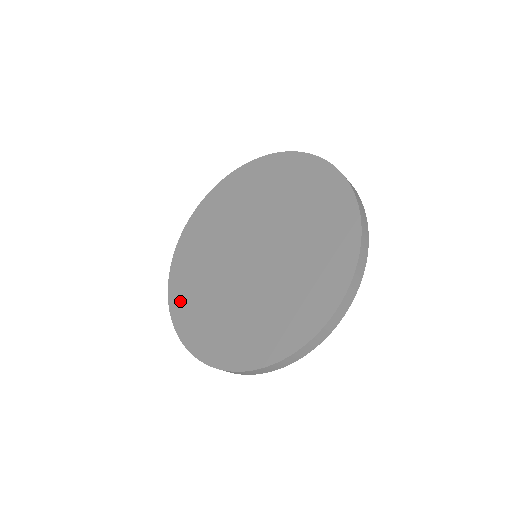
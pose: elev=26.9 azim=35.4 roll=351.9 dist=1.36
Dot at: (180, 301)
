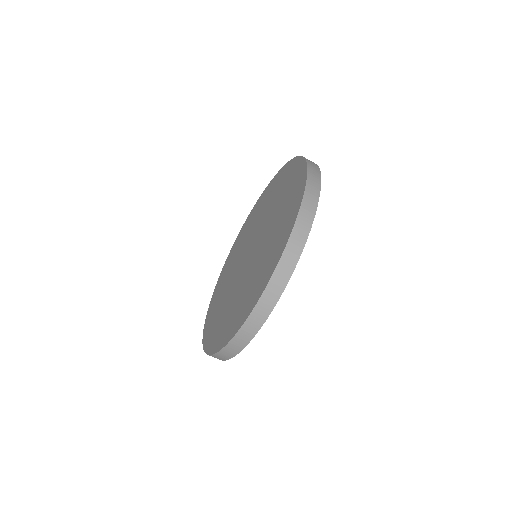
Dot at: (225, 333)
